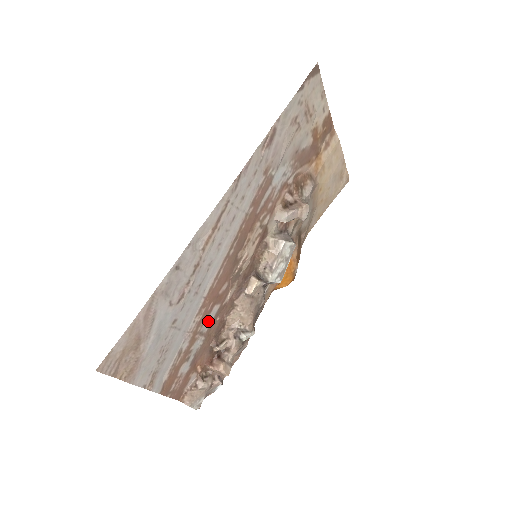
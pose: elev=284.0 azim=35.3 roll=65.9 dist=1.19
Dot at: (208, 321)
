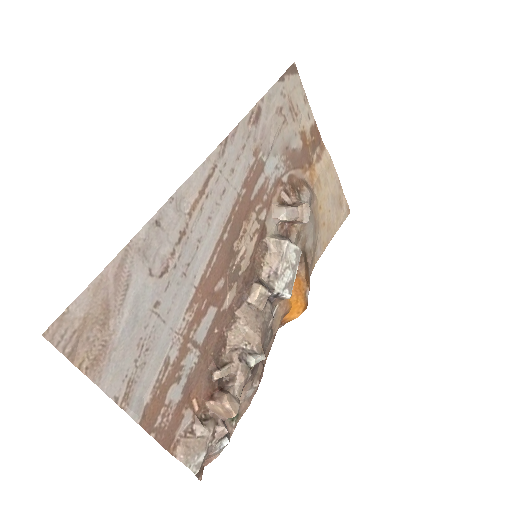
Dot at: (203, 328)
